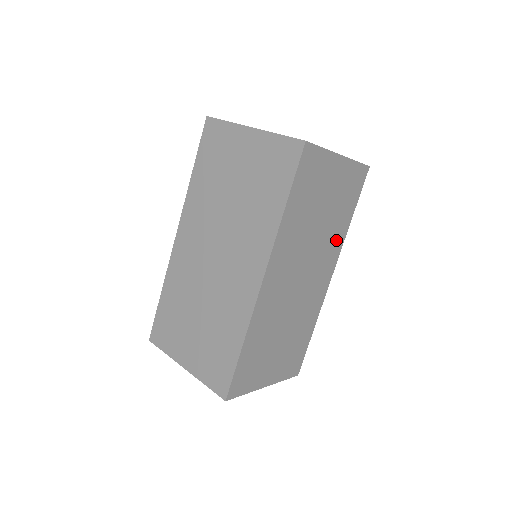
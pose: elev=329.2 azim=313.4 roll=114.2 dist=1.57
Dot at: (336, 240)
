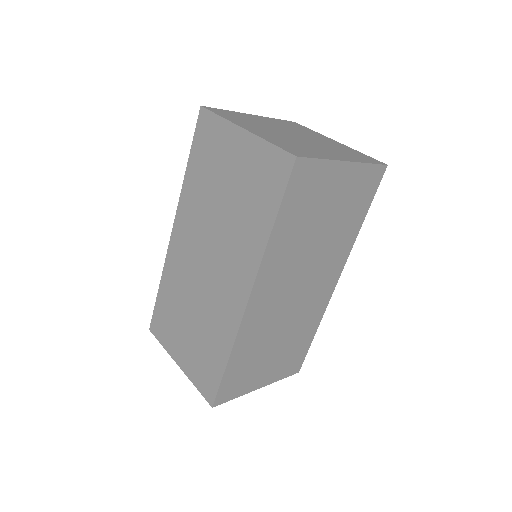
Dot at: (343, 246)
